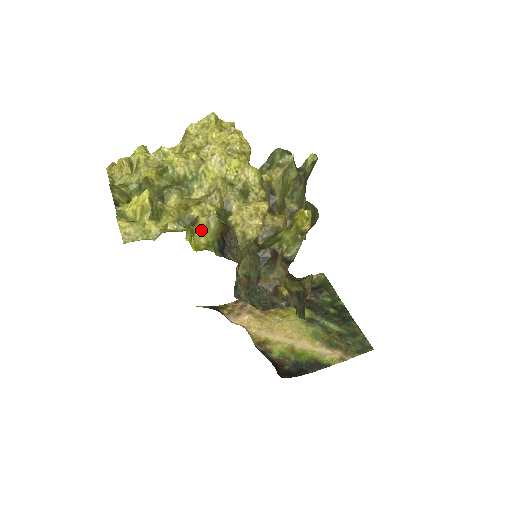
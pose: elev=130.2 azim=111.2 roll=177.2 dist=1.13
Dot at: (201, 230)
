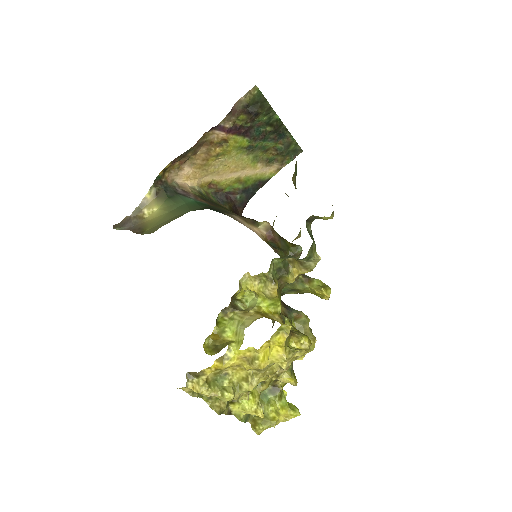
Dot at: occluded
